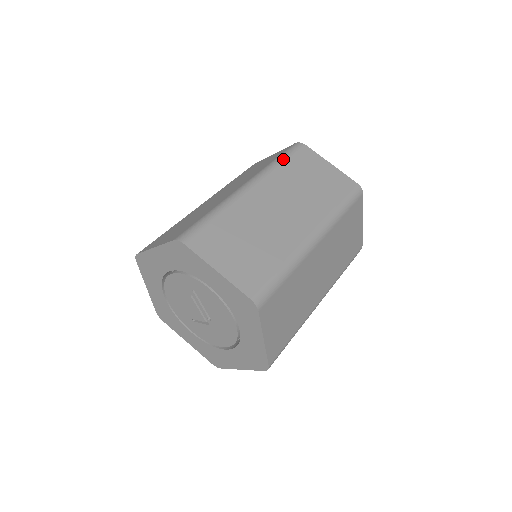
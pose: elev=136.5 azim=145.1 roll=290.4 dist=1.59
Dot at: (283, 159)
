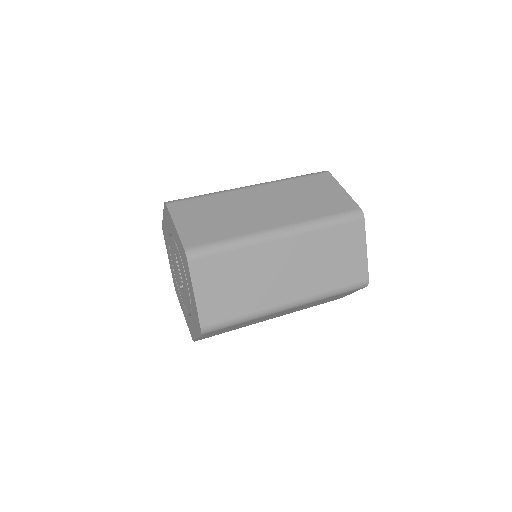
Dot at: (298, 177)
